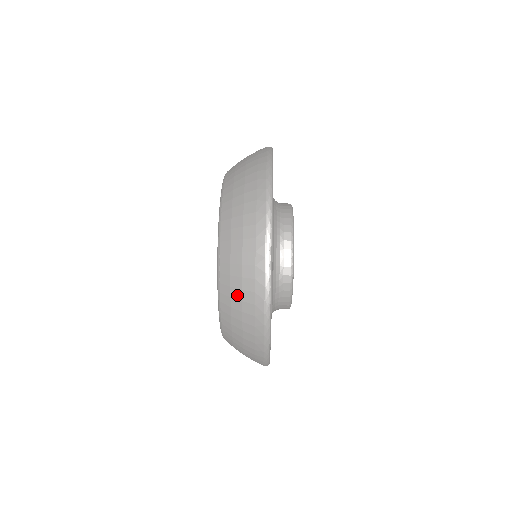
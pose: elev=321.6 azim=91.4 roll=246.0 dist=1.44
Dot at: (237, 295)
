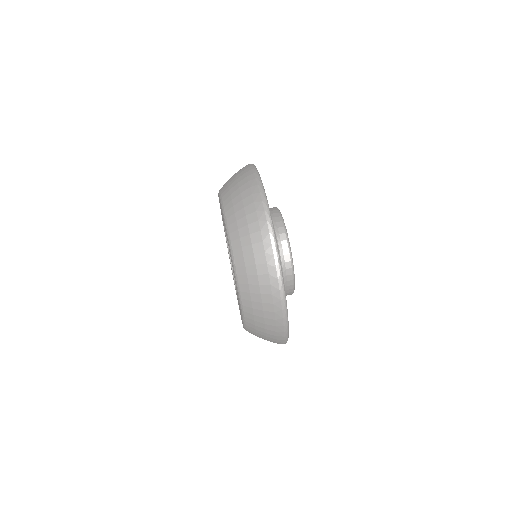
Dot at: (254, 281)
